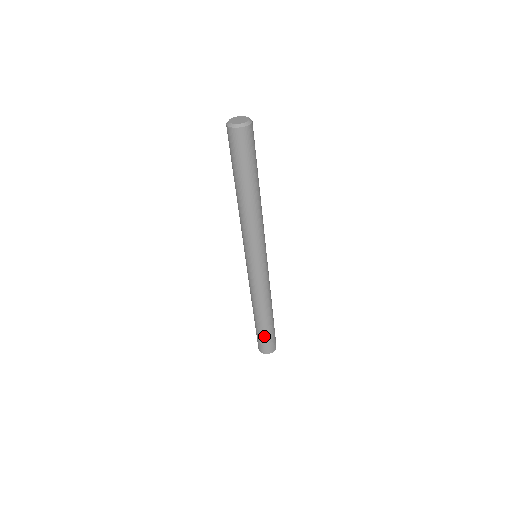
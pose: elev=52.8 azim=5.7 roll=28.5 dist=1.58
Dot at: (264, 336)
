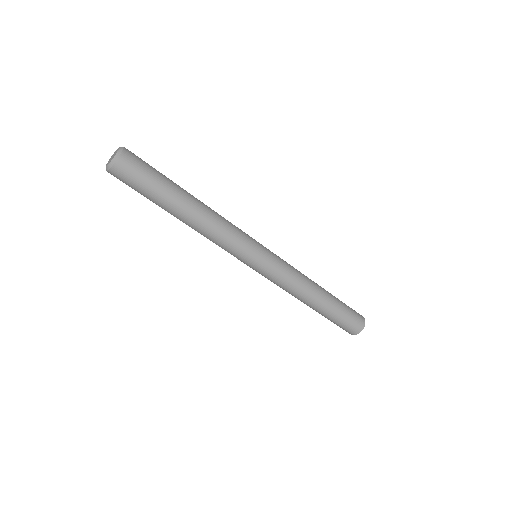
Dot at: (341, 317)
